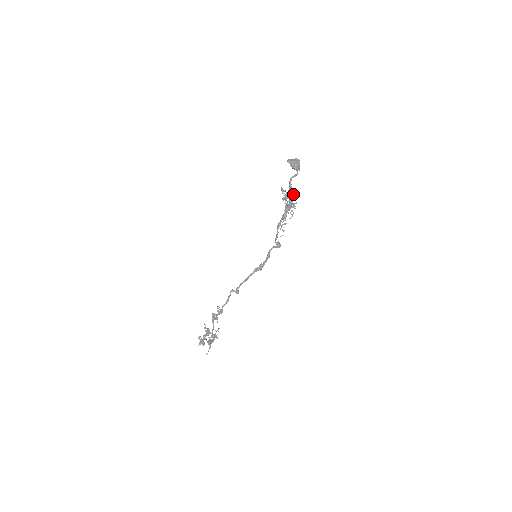
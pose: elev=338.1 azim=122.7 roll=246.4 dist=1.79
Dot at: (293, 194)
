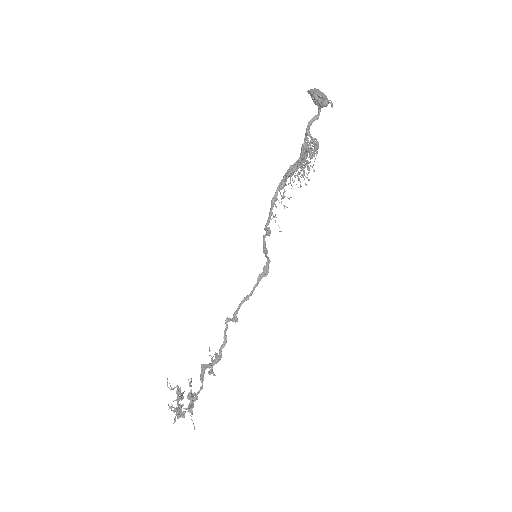
Dot at: (314, 147)
